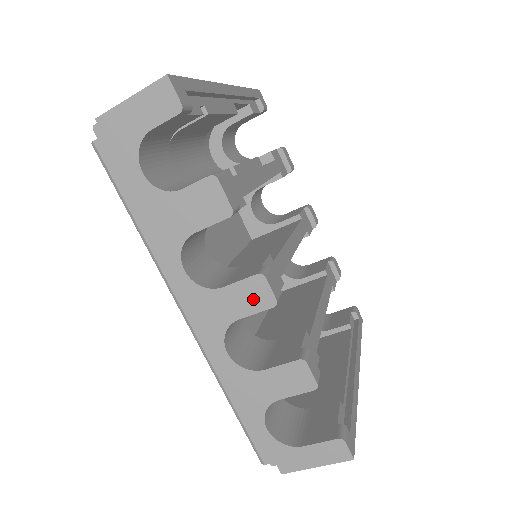
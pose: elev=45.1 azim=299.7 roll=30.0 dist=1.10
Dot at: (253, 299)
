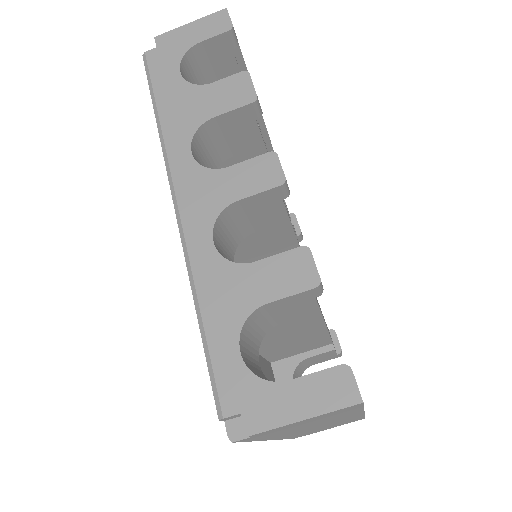
Dot at: (259, 178)
